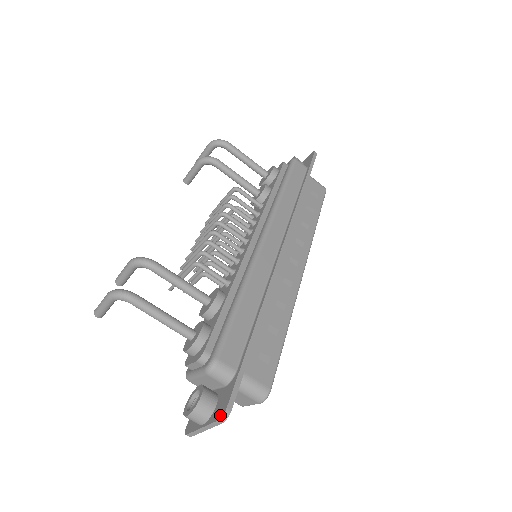
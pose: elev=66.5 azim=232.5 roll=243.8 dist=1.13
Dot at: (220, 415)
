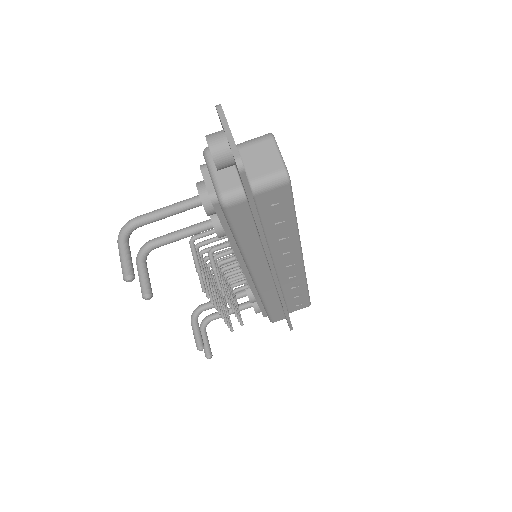
Dot at: occluded
